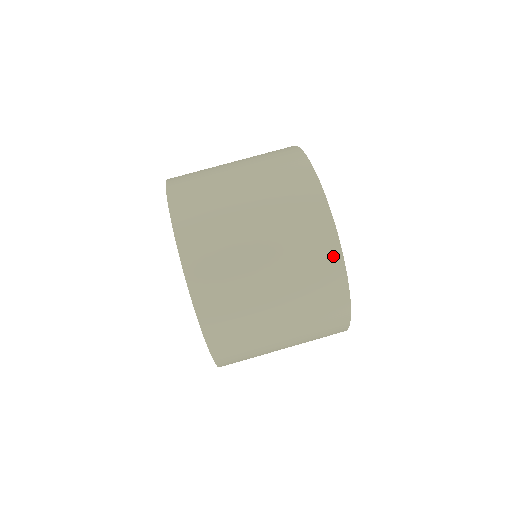
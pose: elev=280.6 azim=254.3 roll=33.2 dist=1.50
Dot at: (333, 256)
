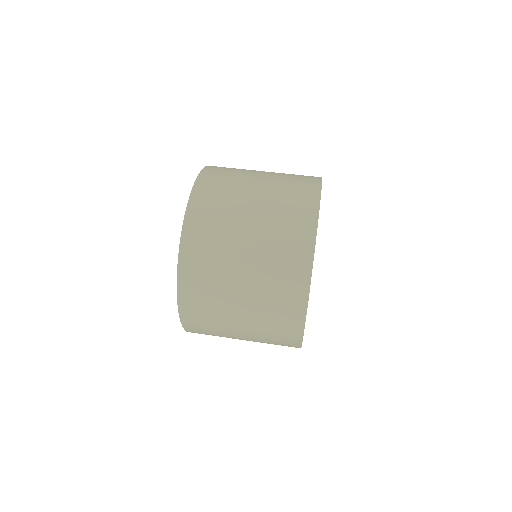
Dot at: (303, 274)
